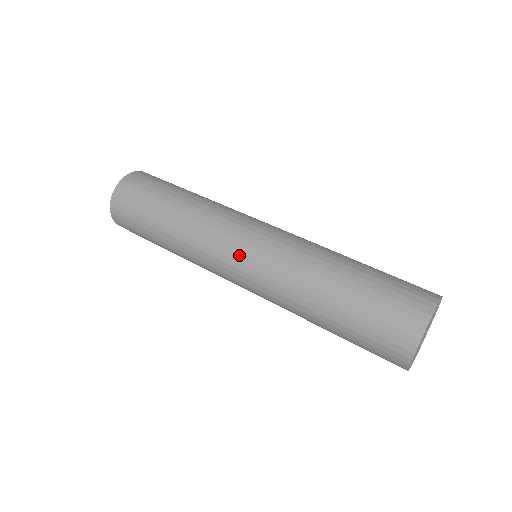
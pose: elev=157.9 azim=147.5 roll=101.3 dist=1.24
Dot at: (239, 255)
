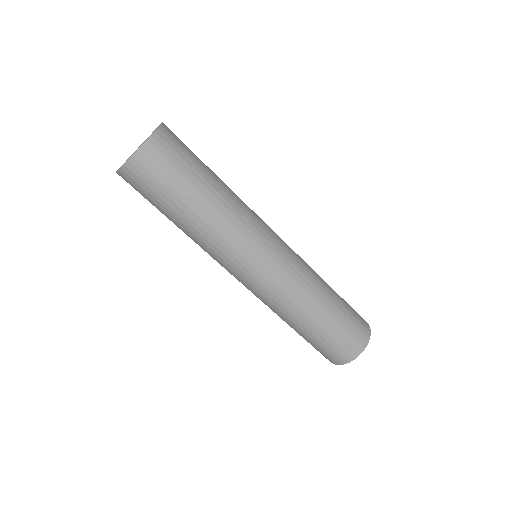
Dot at: (261, 266)
